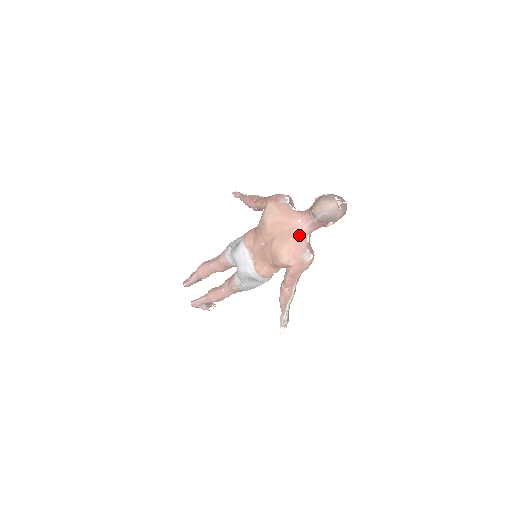
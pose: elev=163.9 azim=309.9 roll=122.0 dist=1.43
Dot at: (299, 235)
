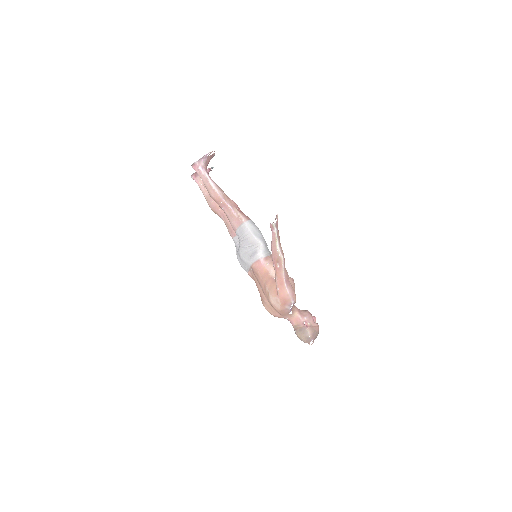
Dot at: occluded
